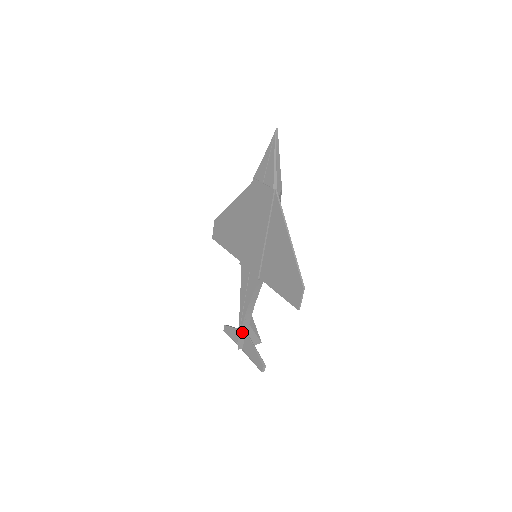
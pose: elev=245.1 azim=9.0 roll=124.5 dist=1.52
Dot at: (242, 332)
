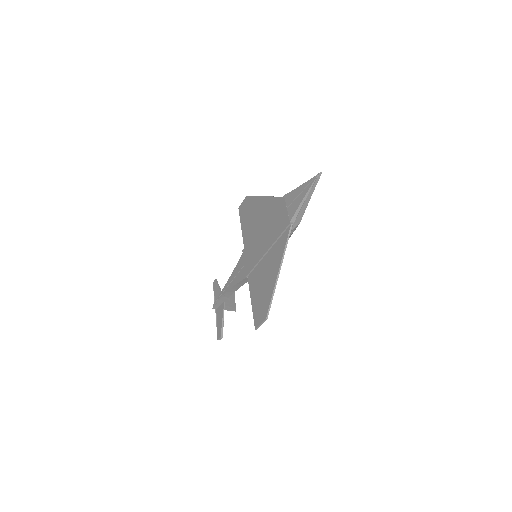
Dot at: (220, 300)
